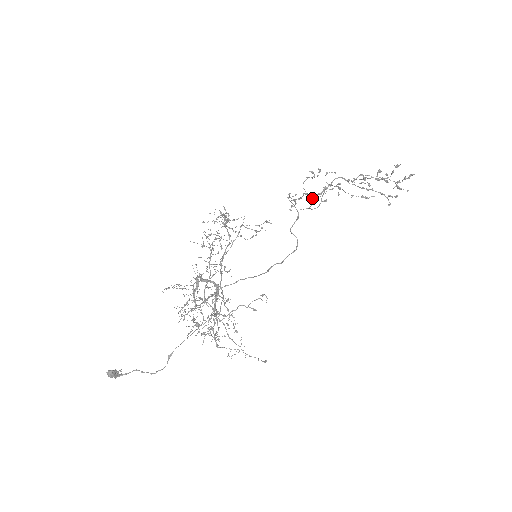
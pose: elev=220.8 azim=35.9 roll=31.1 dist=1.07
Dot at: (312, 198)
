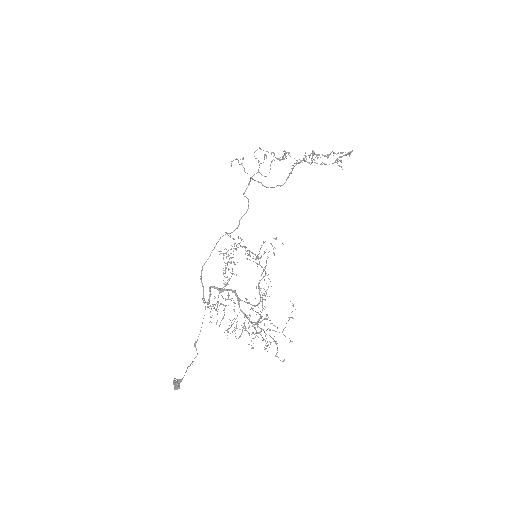
Dot at: (259, 161)
